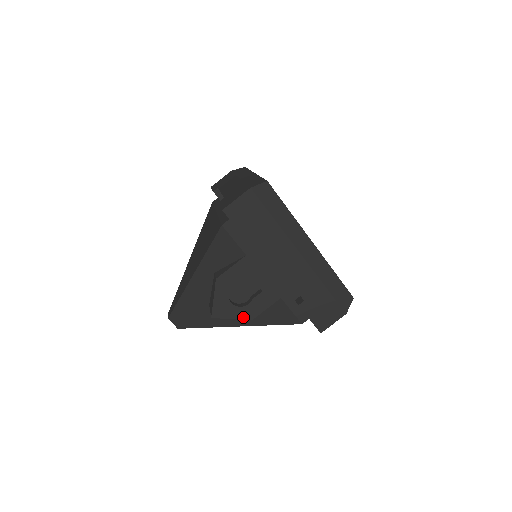
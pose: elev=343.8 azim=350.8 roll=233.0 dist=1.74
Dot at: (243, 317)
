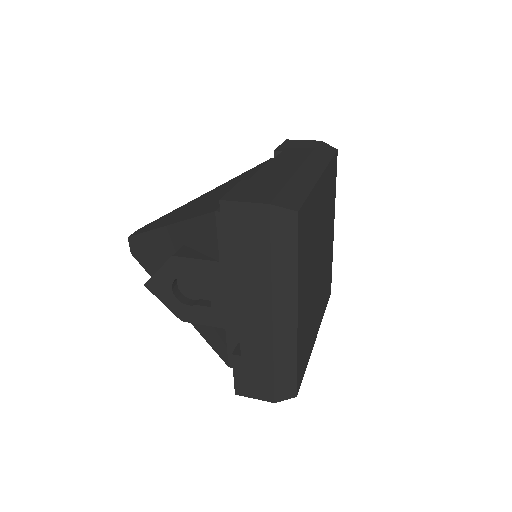
Dot at: (175, 311)
